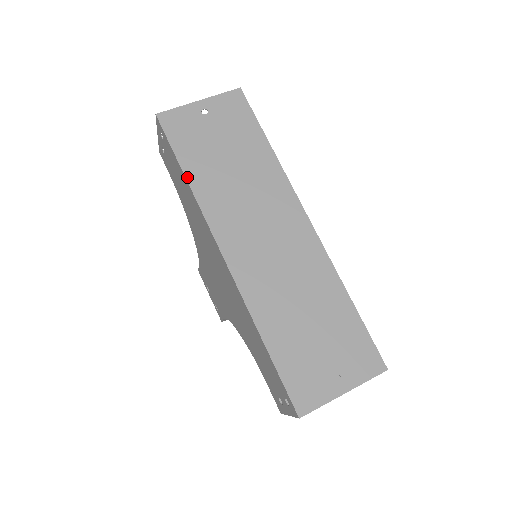
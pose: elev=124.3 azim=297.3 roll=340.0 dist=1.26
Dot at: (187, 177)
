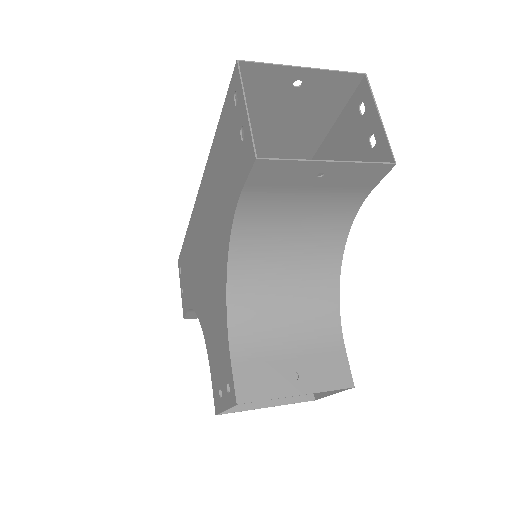
Dot at: occluded
